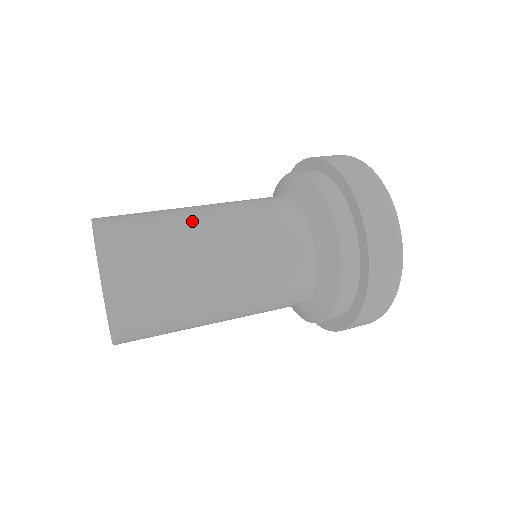
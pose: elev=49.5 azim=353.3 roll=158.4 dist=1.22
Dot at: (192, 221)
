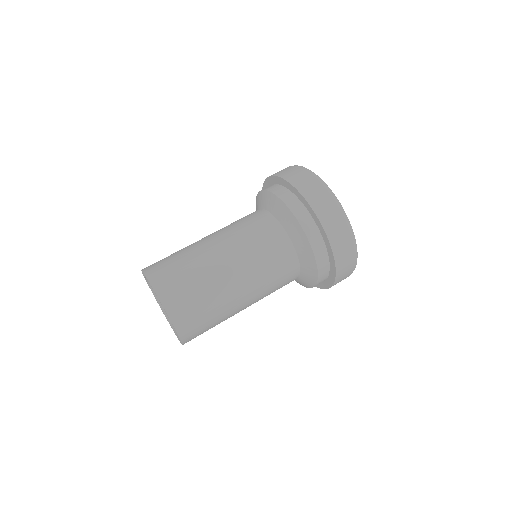
Dot at: occluded
